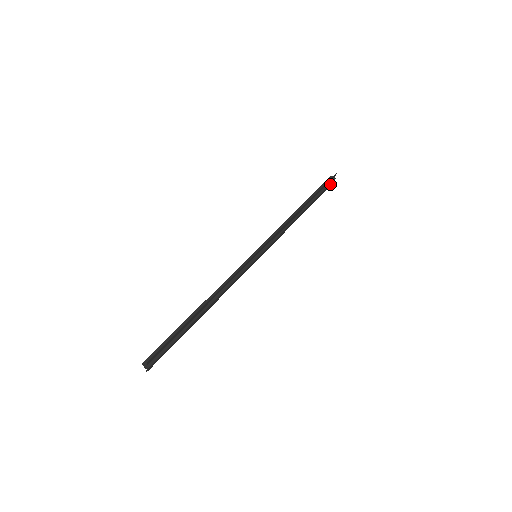
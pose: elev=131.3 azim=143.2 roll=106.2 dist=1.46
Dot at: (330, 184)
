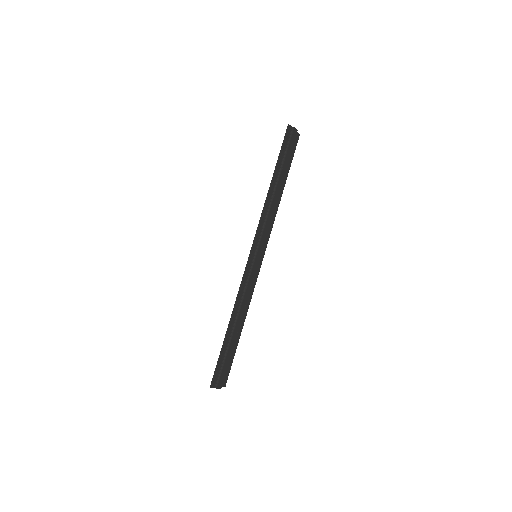
Dot at: (292, 137)
